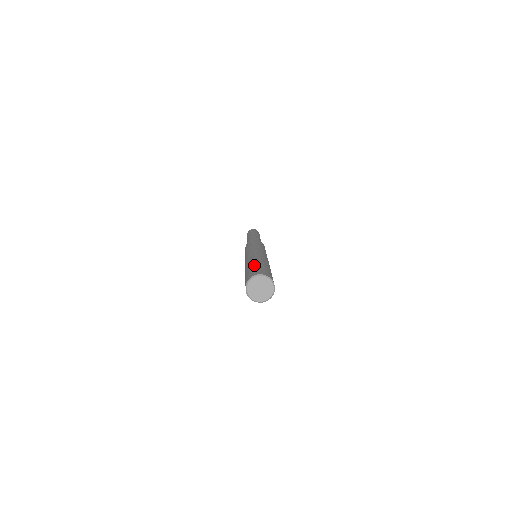
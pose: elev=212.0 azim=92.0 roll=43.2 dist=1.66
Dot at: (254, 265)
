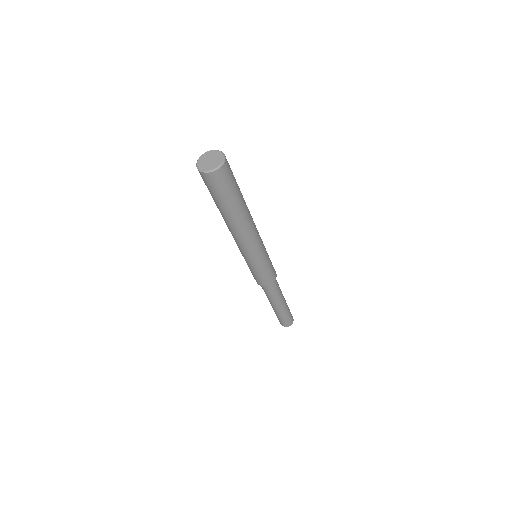
Dot at: occluded
